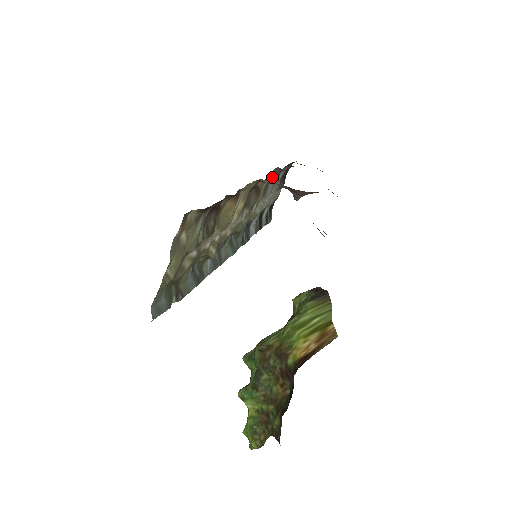
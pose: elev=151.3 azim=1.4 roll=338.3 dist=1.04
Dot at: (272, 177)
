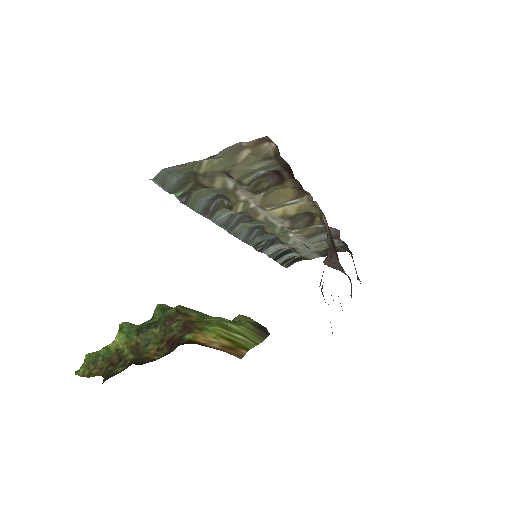
Dot at: occluded
